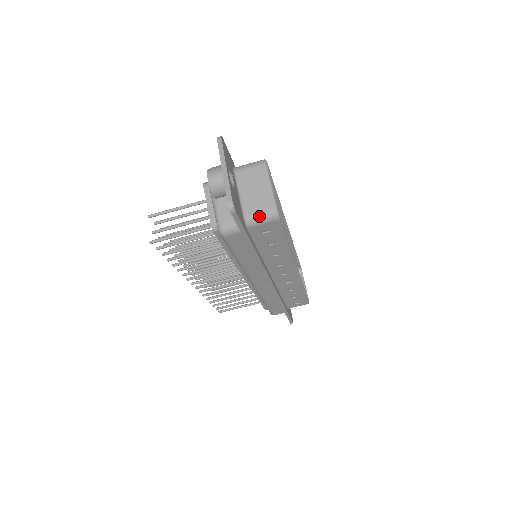
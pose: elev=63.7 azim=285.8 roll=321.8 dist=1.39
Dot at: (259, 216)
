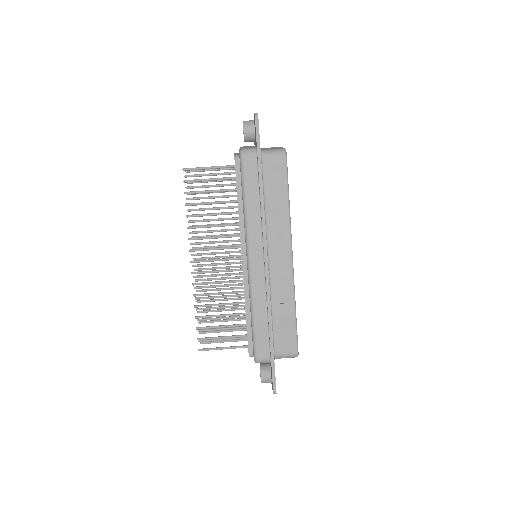
Dot at: (272, 150)
